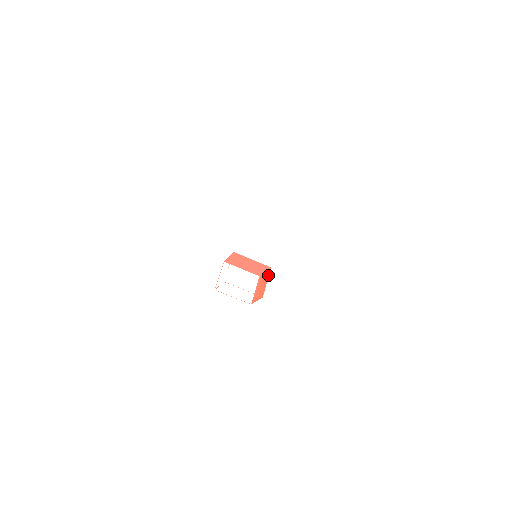
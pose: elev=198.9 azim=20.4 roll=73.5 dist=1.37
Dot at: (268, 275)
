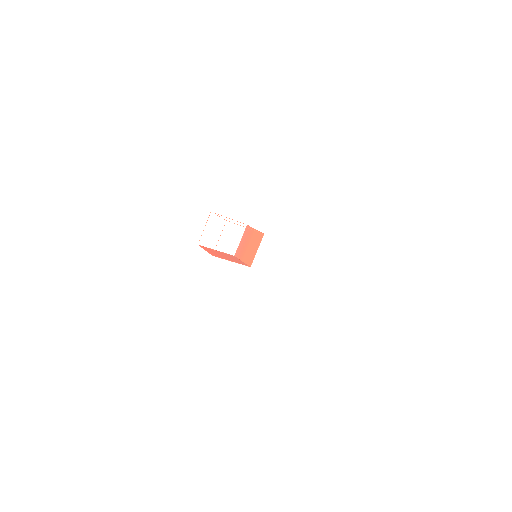
Dot at: (259, 242)
